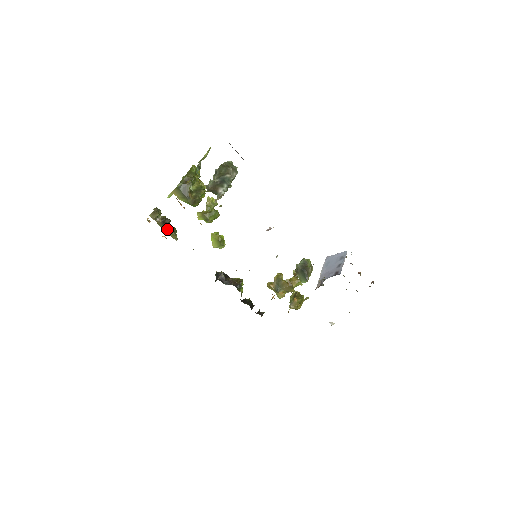
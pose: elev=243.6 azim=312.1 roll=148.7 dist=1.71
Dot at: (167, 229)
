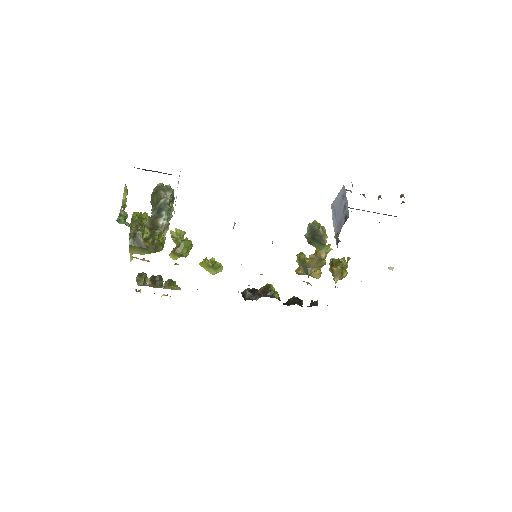
Dot at: (165, 285)
